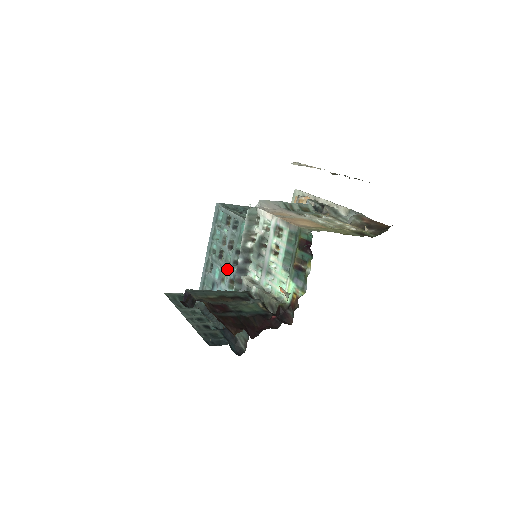
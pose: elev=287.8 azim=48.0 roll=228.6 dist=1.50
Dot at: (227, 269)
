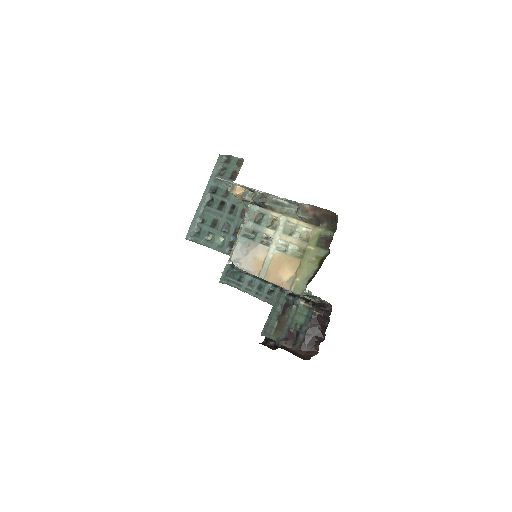
Dot at: occluded
